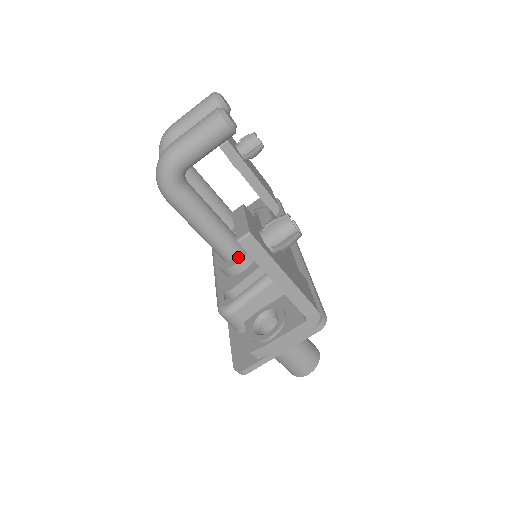
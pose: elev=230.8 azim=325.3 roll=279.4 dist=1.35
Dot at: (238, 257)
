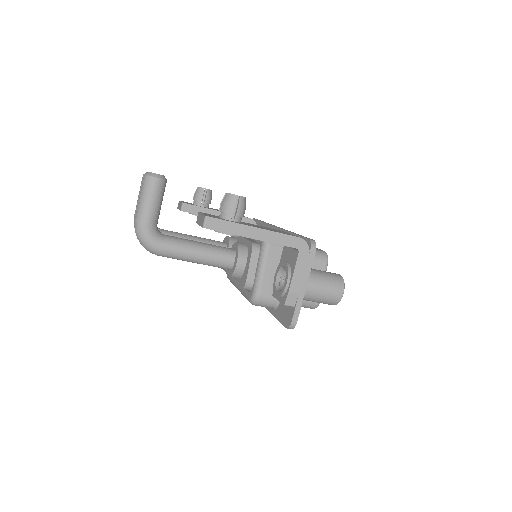
Dot at: (236, 258)
